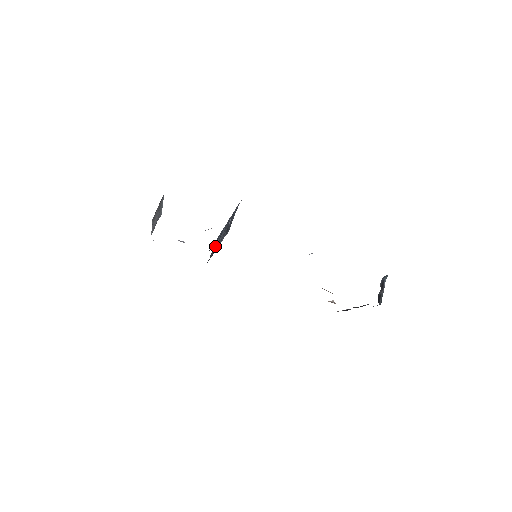
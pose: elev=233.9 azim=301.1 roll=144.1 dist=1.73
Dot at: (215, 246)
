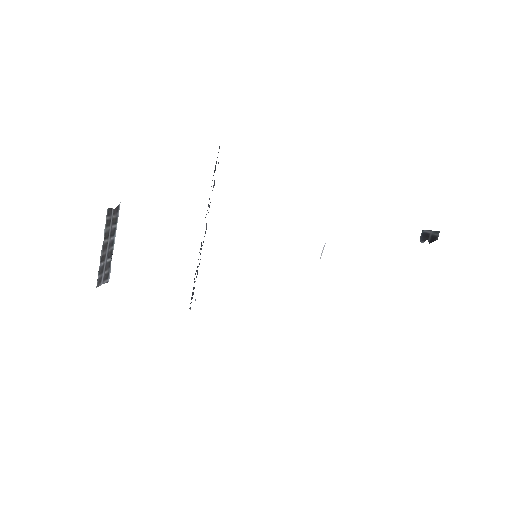
Dot at: occluded
